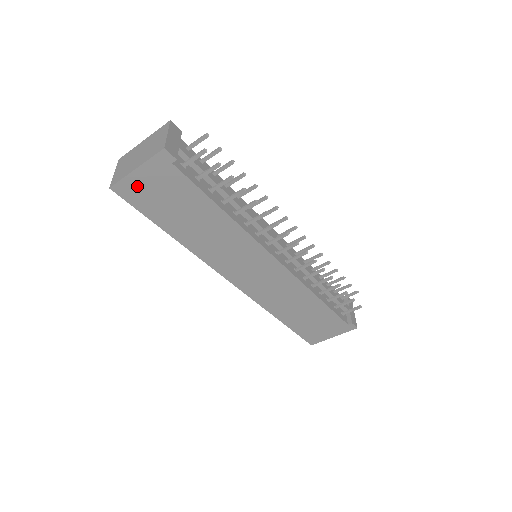
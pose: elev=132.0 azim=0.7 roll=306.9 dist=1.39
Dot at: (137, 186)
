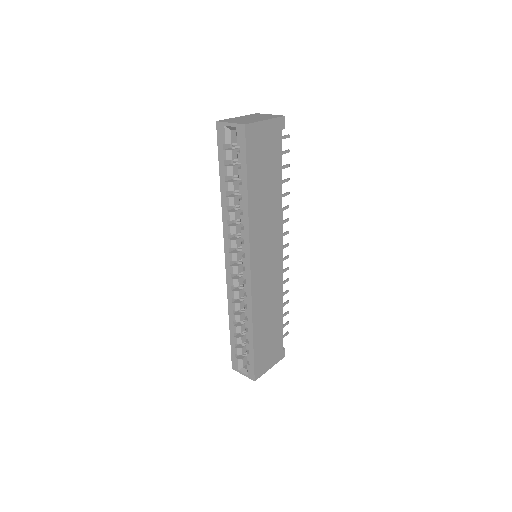
Dot at: (258, 134)
